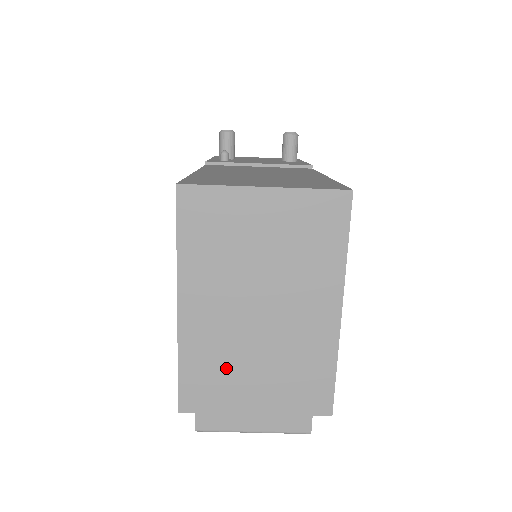
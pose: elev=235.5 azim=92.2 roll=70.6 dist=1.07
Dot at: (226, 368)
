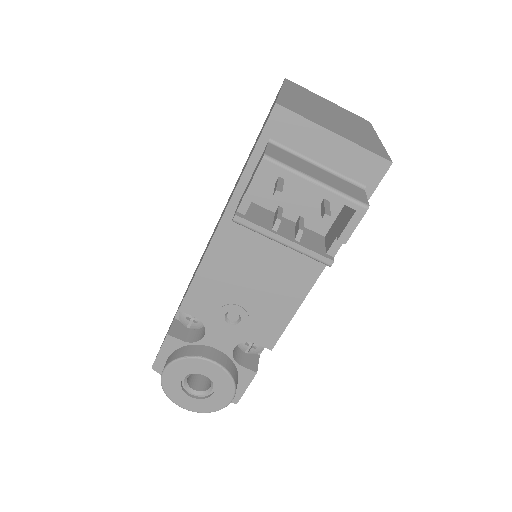
Dot at: (312, 113)
